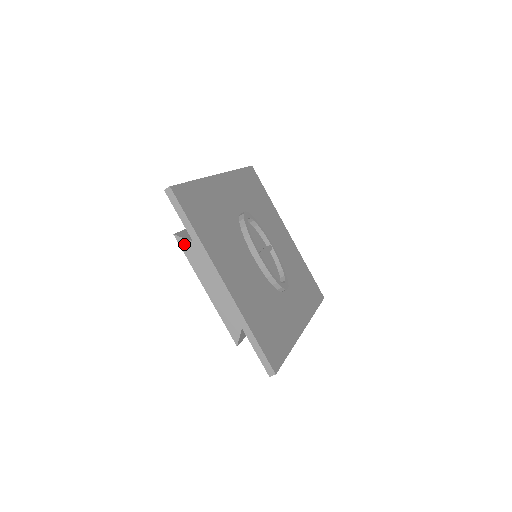
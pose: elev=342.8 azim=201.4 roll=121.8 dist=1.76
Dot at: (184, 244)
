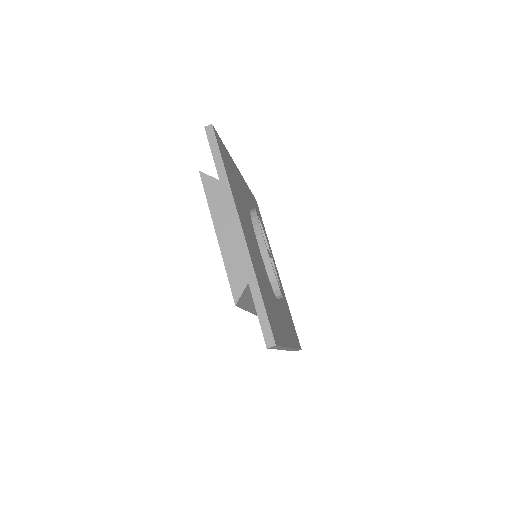
Dot at: (208, 182)
